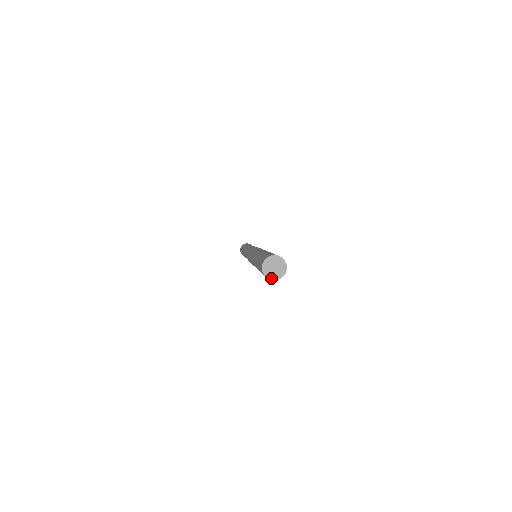
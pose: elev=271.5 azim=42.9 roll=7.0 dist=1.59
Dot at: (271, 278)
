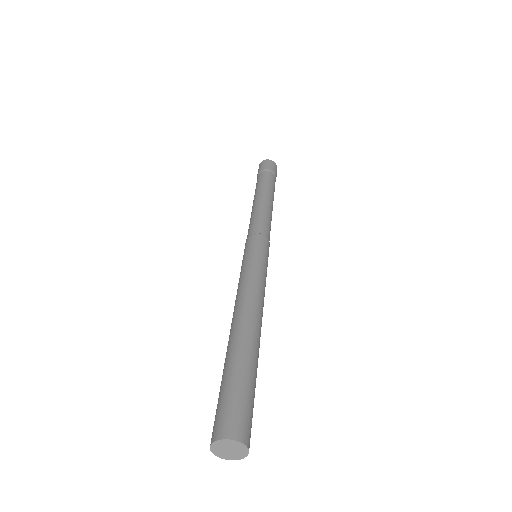
Dot at: (214, 451)
